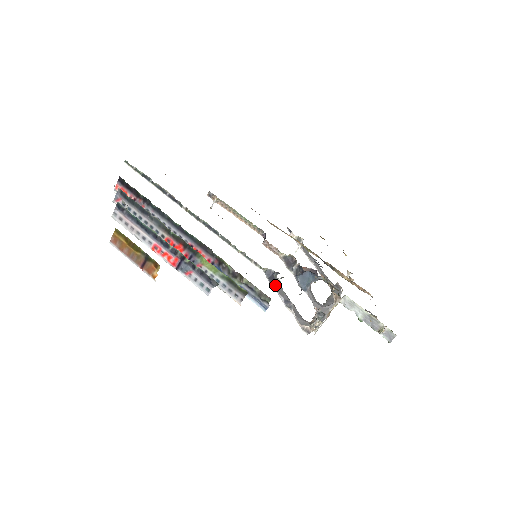
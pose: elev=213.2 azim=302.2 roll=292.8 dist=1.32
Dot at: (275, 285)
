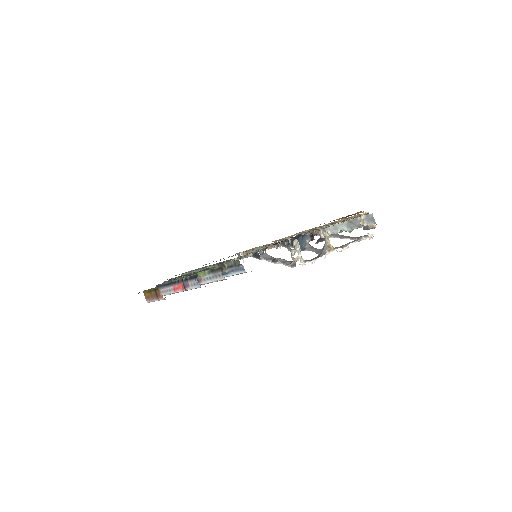
Dot at: (261, 257)
